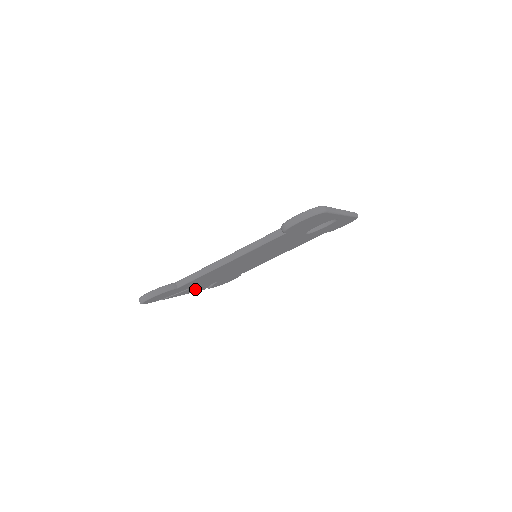
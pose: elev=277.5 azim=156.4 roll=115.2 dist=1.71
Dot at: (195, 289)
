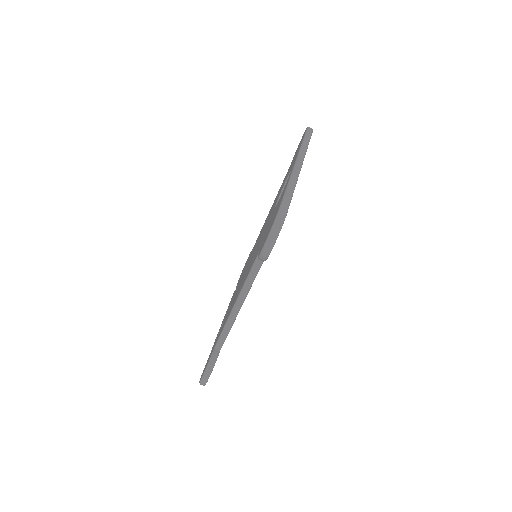
Dot at: occluded
